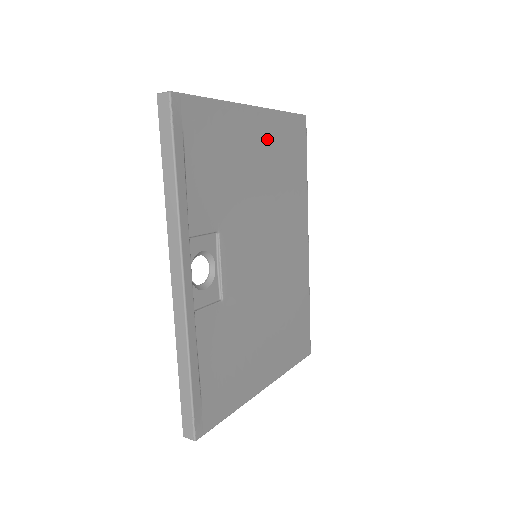
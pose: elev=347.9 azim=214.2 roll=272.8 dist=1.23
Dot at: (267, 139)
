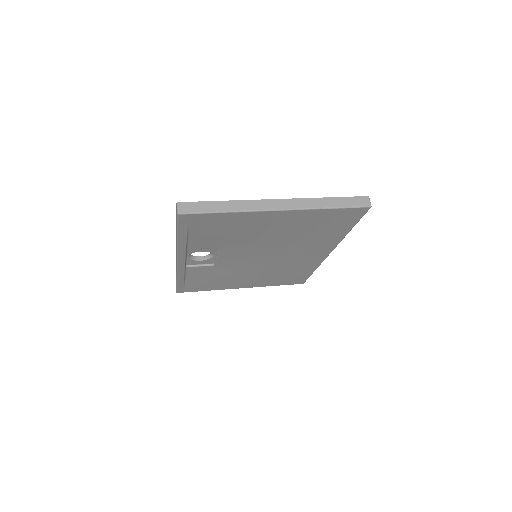
Dot at: (294, 221)
